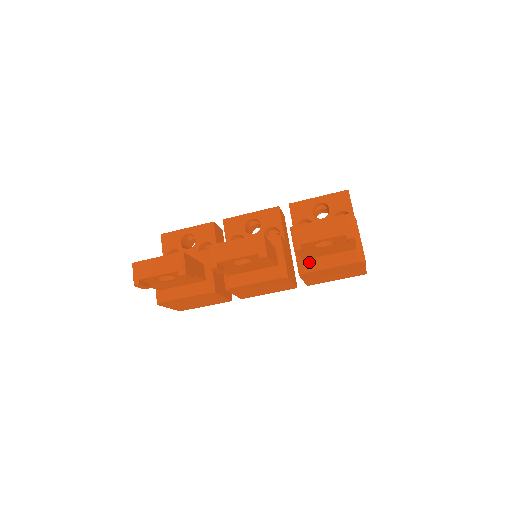
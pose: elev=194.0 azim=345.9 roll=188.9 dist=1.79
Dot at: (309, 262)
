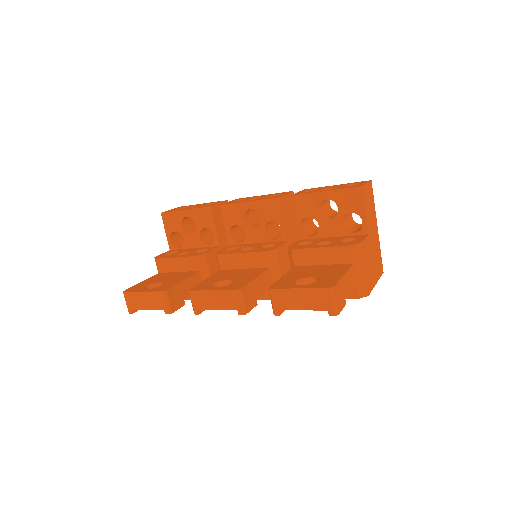
Dot at: occluded
